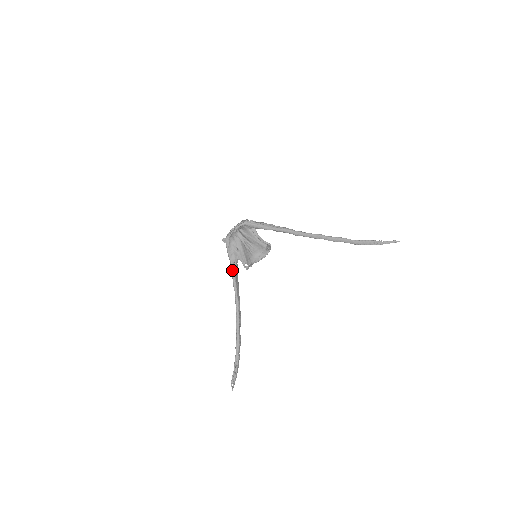
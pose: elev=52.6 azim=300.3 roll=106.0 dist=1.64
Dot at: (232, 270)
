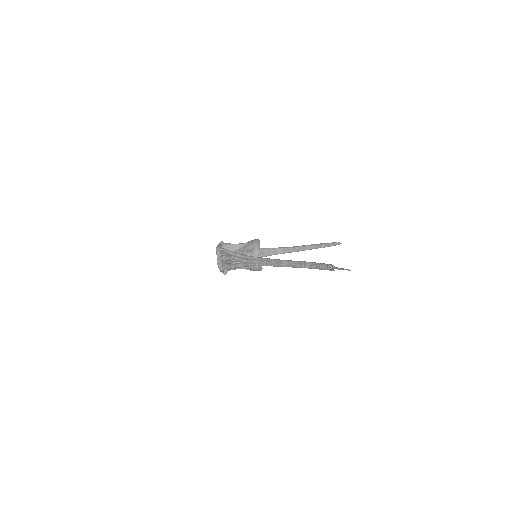
Dot at: occluded
